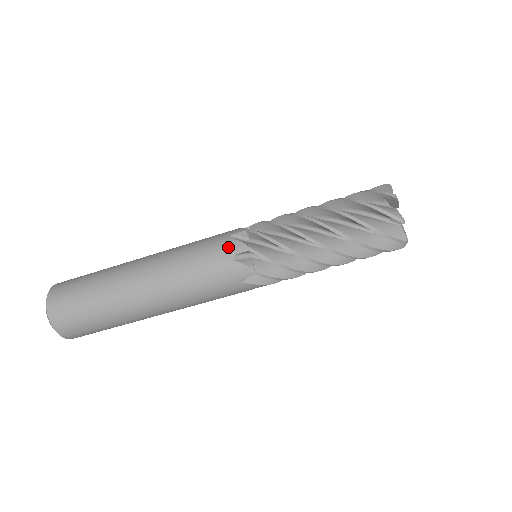
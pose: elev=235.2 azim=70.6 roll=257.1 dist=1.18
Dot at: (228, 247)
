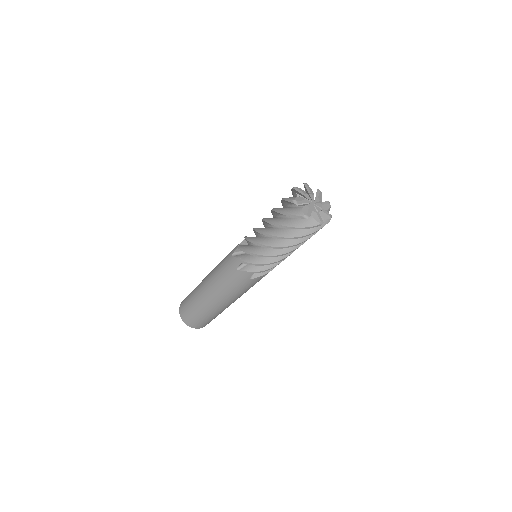
Dot at: (233, 263)
